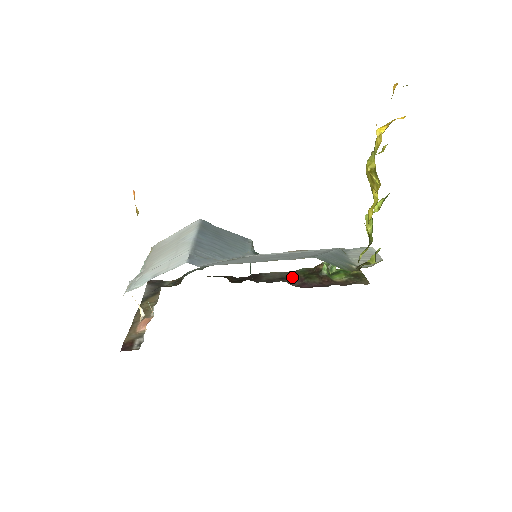
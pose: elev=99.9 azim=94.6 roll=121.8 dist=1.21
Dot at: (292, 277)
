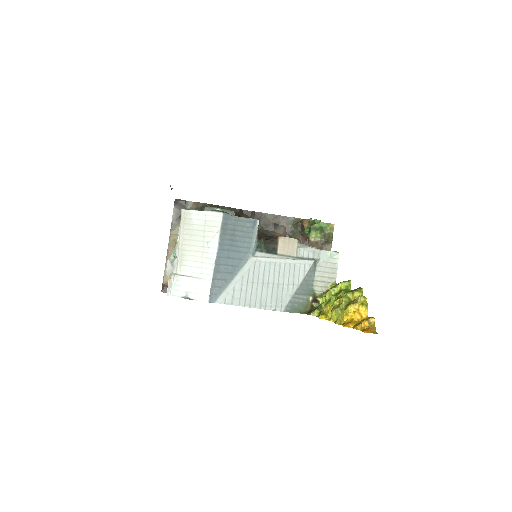
Dot at: (282, 226)
